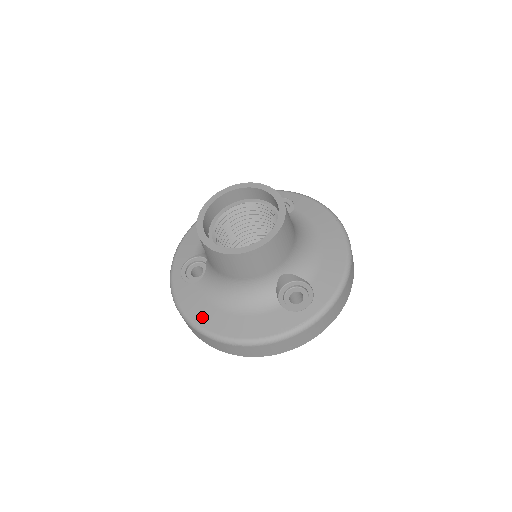
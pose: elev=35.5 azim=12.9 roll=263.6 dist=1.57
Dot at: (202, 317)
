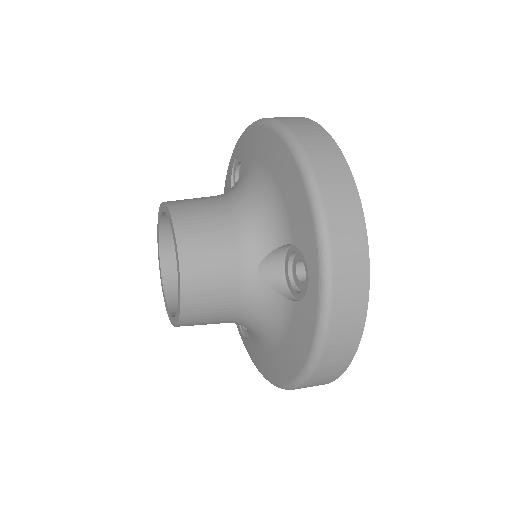
Dot at: (269, 371)
